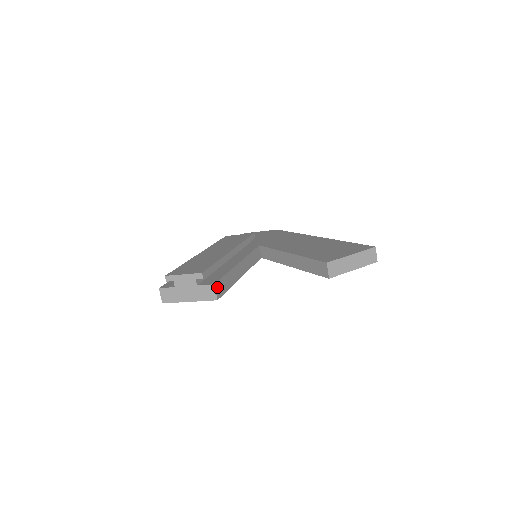
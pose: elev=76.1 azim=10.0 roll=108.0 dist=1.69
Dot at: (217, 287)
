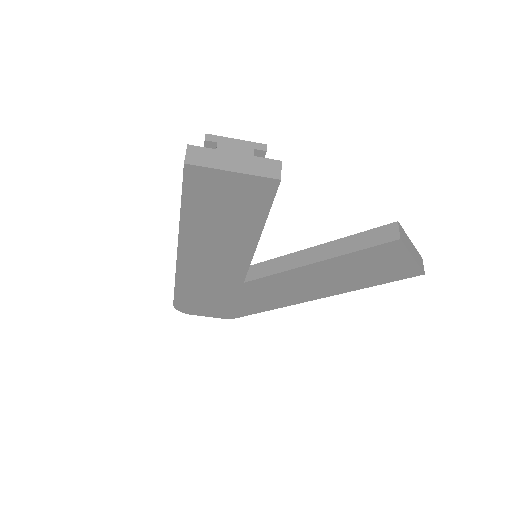
Dot at: occluded
